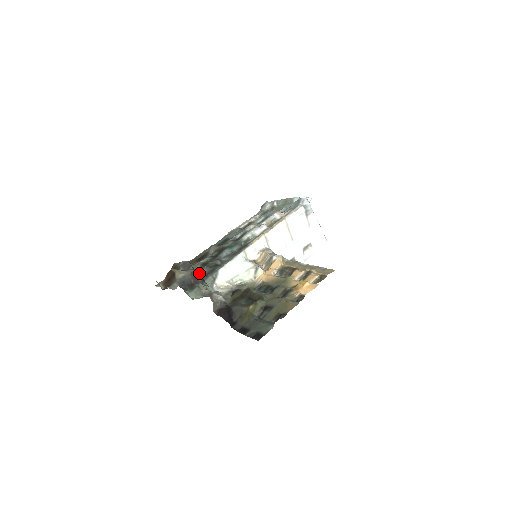
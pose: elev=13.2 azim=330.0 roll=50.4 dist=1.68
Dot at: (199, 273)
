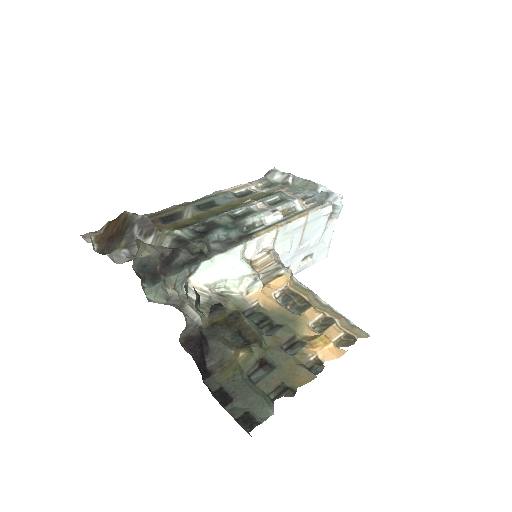
Dot at: (173, 258)
